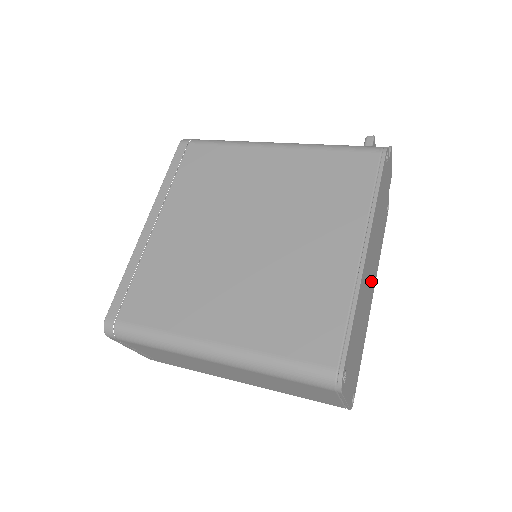
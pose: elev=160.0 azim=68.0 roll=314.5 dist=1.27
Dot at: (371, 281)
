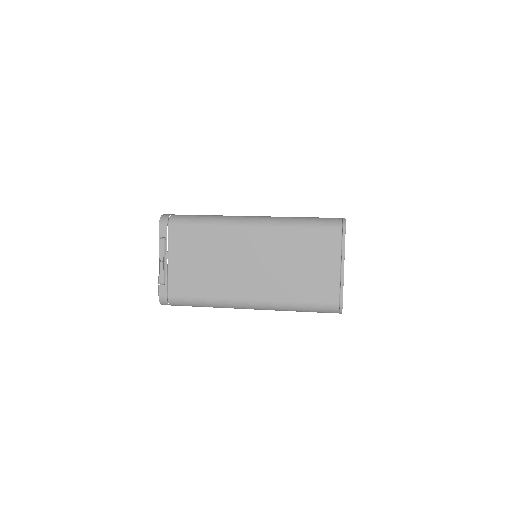
Dot at: occluded
